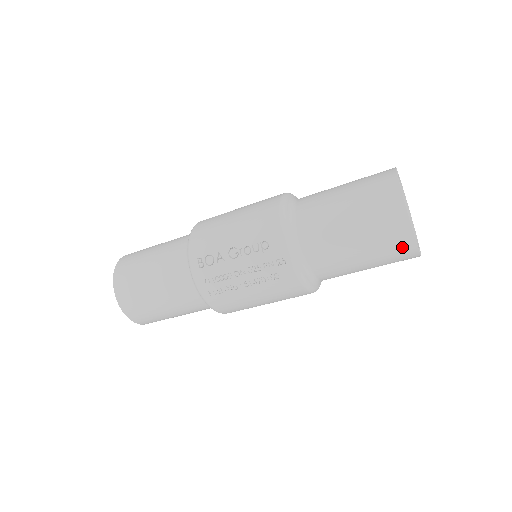
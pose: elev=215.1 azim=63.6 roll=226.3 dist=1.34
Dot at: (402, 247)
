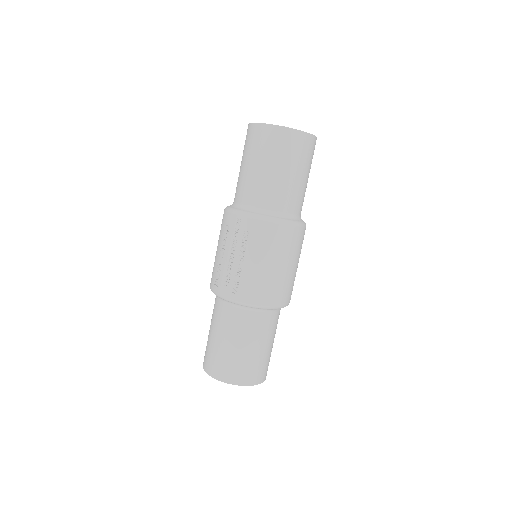
Dot at: (278, 137)
